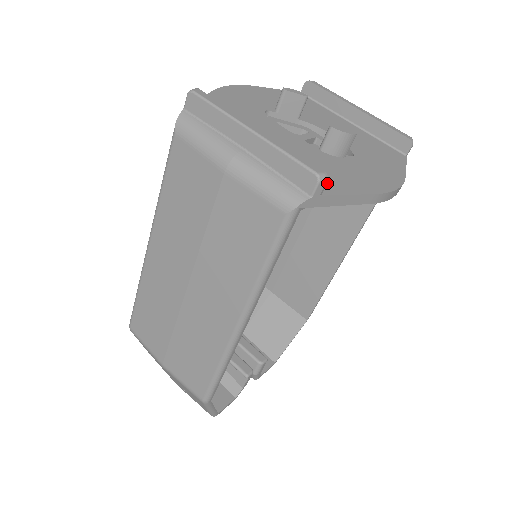
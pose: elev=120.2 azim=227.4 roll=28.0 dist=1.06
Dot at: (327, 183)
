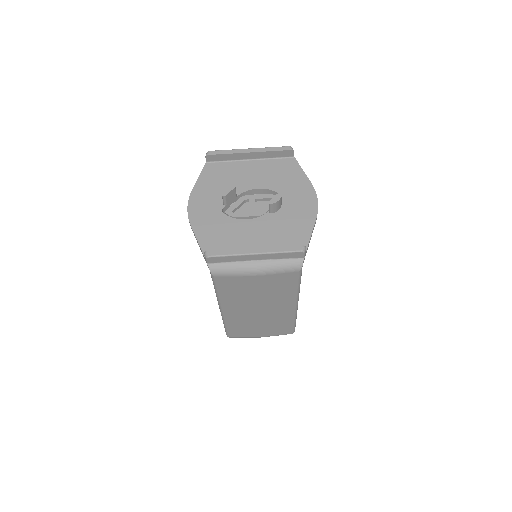
Dot at: (298, 239)
